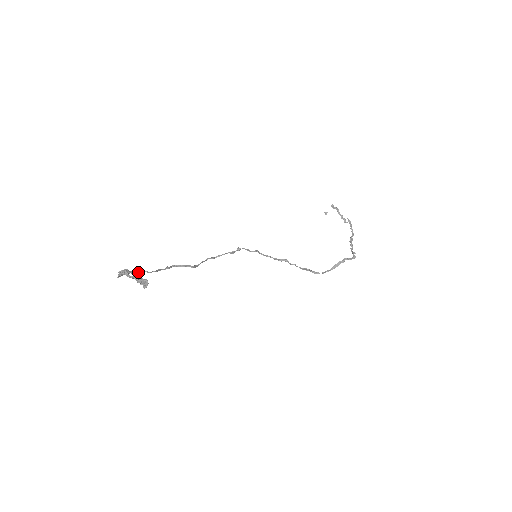
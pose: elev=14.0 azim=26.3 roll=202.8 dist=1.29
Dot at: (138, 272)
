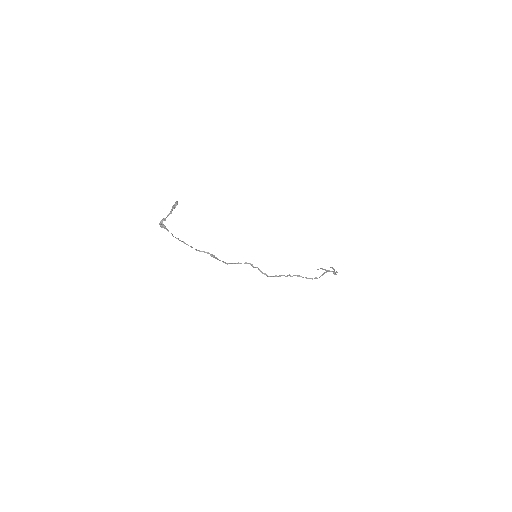
Dot at: (172, 234)
